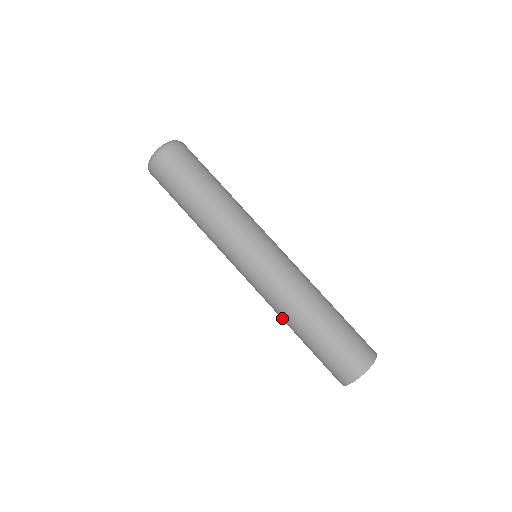
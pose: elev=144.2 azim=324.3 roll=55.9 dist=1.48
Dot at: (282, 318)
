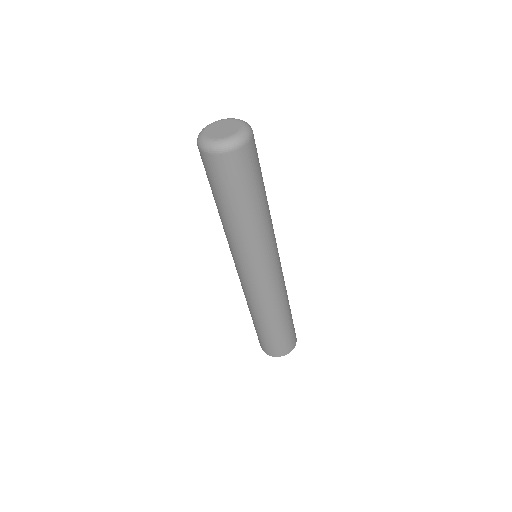
Dot at: occluded
